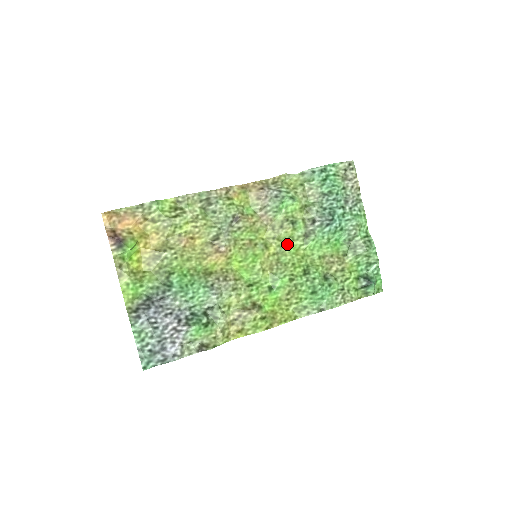
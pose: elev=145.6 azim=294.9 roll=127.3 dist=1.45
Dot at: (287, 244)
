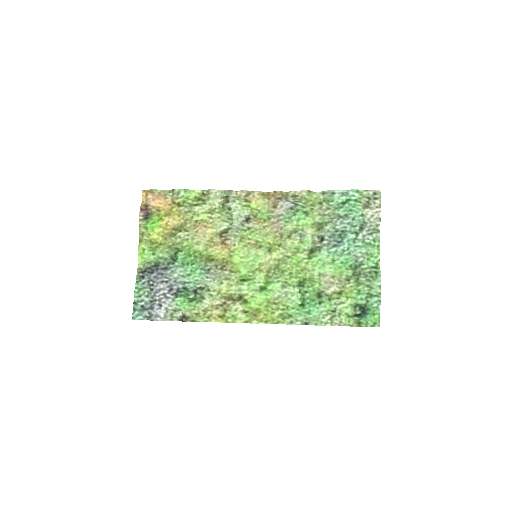
Dot at: (291, 254)
